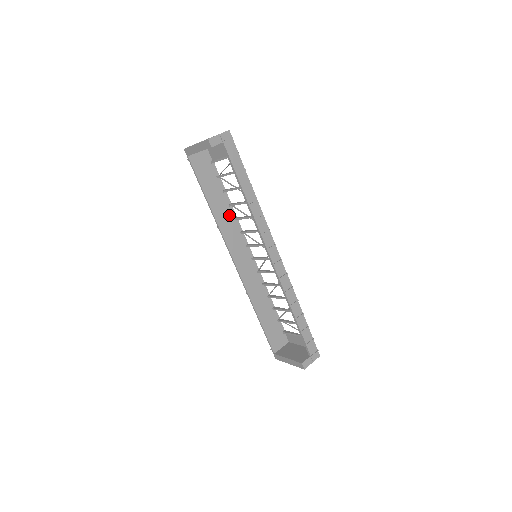
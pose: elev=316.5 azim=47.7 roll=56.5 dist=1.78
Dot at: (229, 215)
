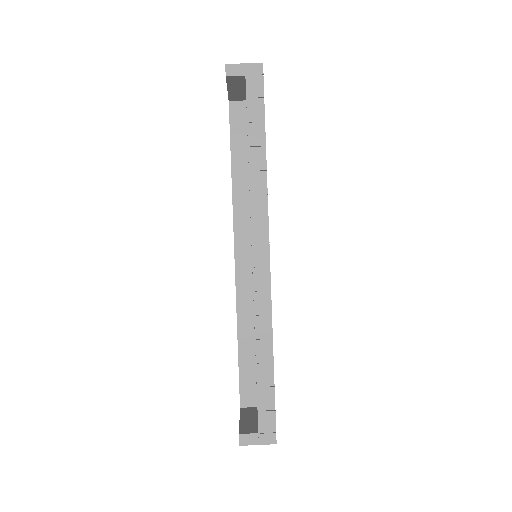
Dot at: occluded
